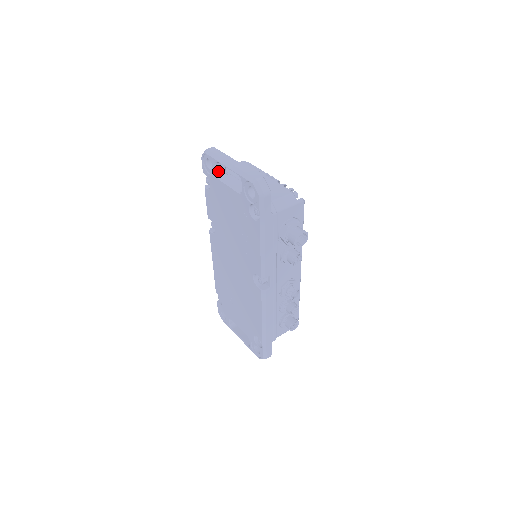
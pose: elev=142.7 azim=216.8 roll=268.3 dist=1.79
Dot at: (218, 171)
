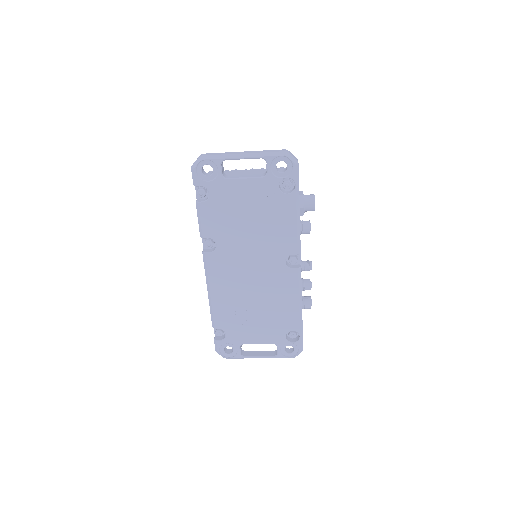
Dot at: (222, 172)
